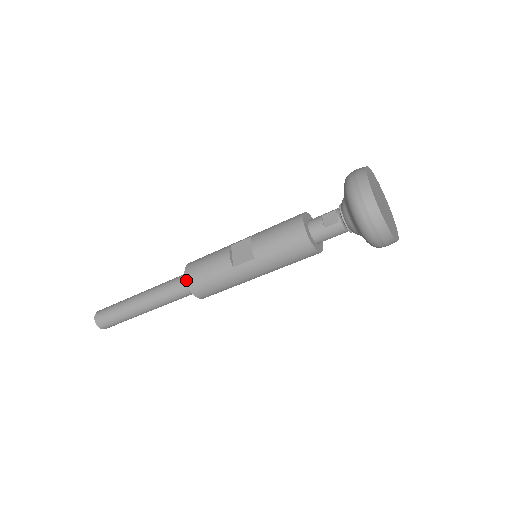
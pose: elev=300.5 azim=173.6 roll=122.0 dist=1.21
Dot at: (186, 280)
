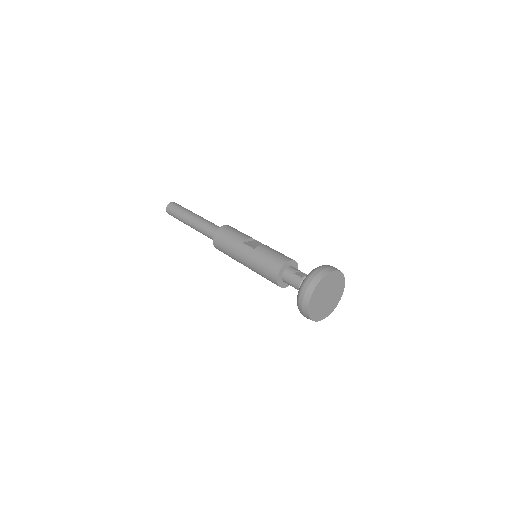
Dot at: (222, 227)
